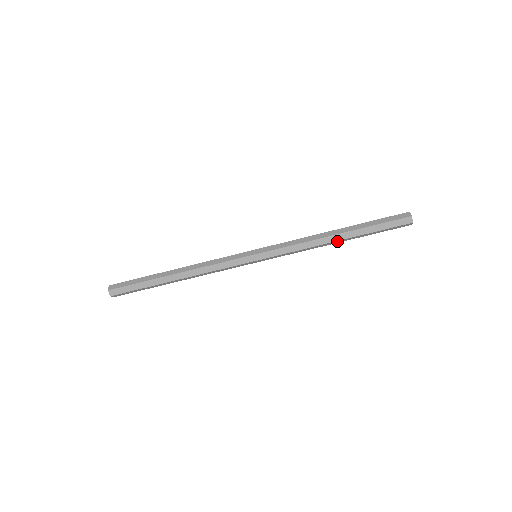
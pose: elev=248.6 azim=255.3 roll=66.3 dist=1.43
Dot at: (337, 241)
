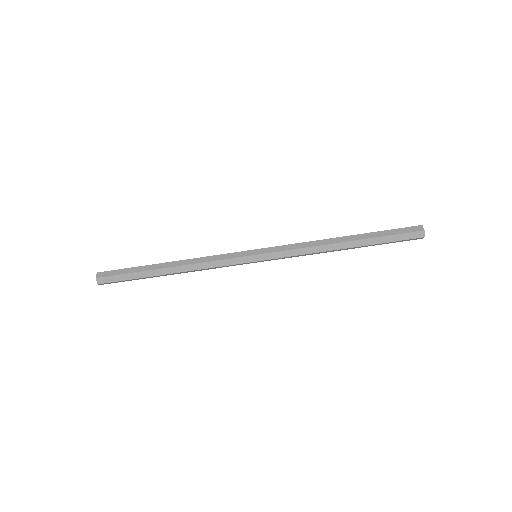
Dot at: (342, 249)
